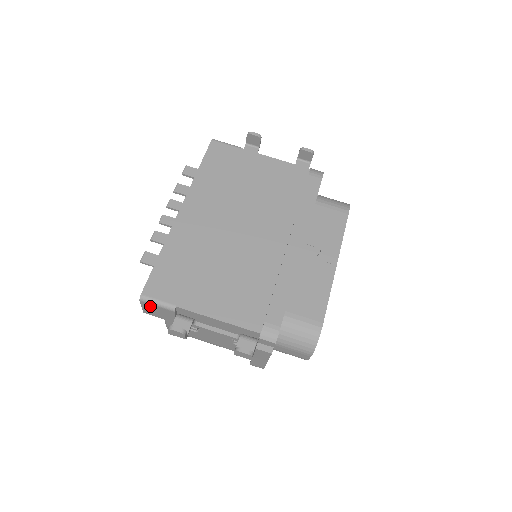
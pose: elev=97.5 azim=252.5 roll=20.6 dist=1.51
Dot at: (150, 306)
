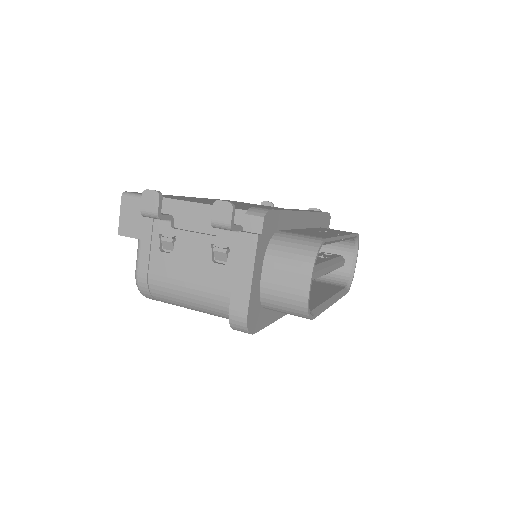
Dot at: (130, 206)
